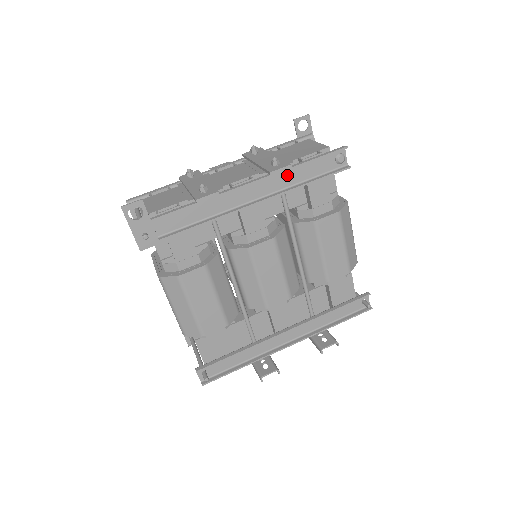
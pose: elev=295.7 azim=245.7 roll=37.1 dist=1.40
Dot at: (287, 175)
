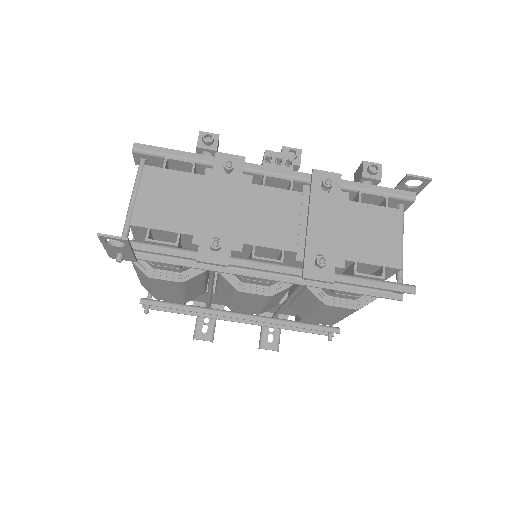
Dot at: occluded
